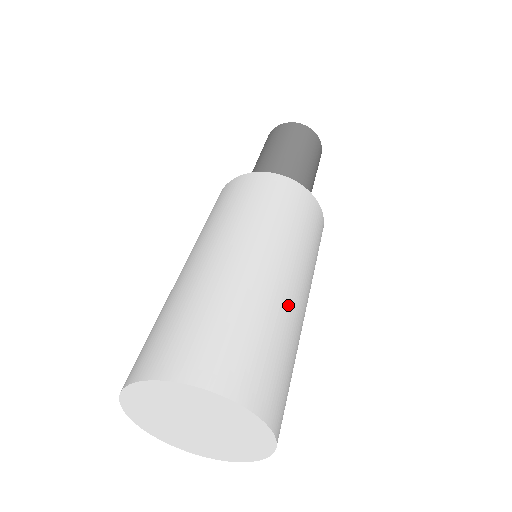
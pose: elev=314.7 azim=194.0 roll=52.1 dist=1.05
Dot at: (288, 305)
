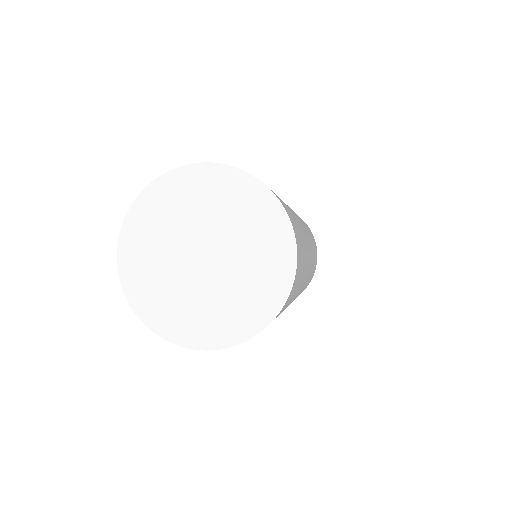
Dot at: (308, 252)
